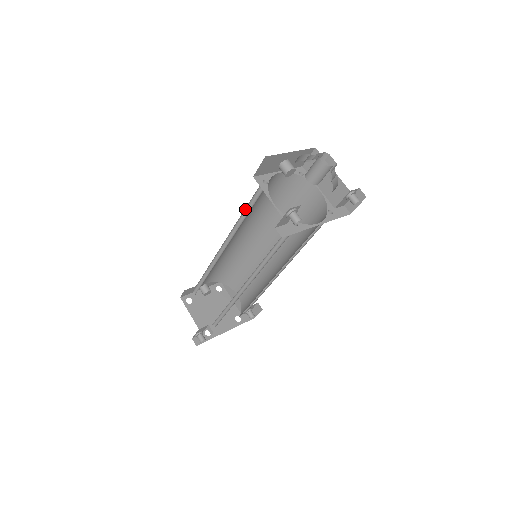
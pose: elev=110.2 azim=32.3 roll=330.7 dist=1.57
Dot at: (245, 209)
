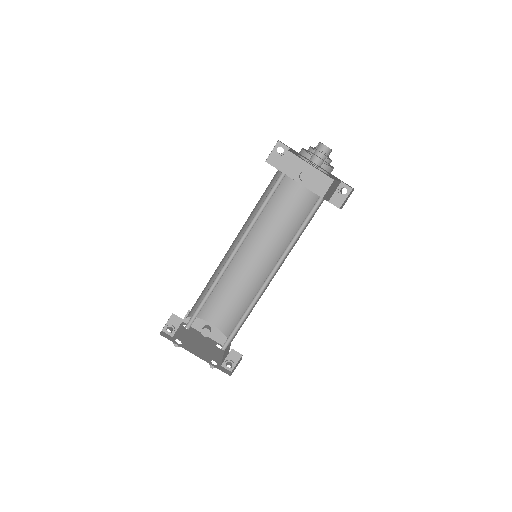
Dot at: occluded
